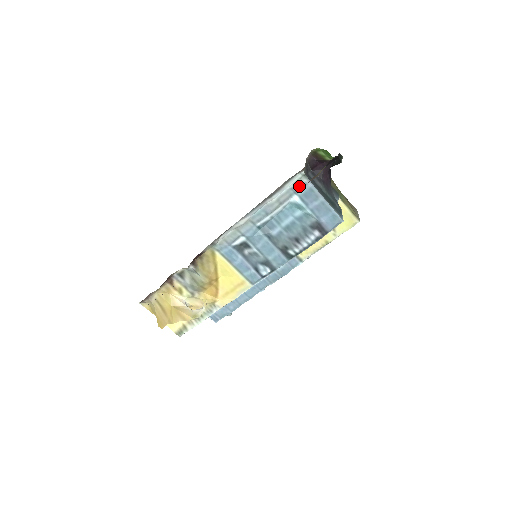
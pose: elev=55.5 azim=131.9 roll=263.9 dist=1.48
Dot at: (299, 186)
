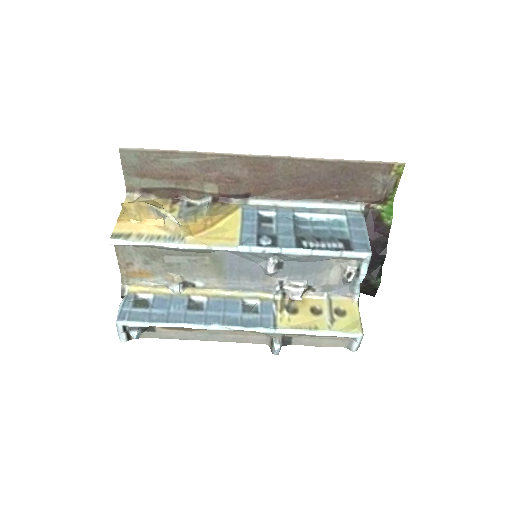
Dot at: (353, 213)
